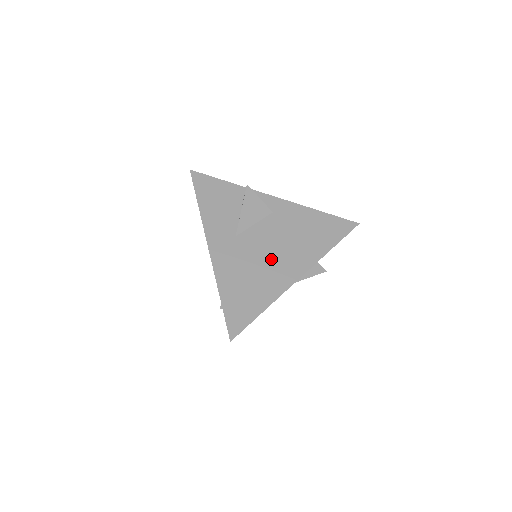
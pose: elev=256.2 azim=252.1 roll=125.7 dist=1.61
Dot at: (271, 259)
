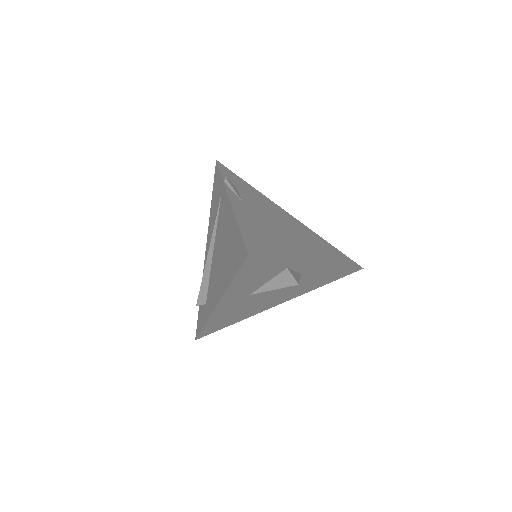
Dot at: (267, 301)
